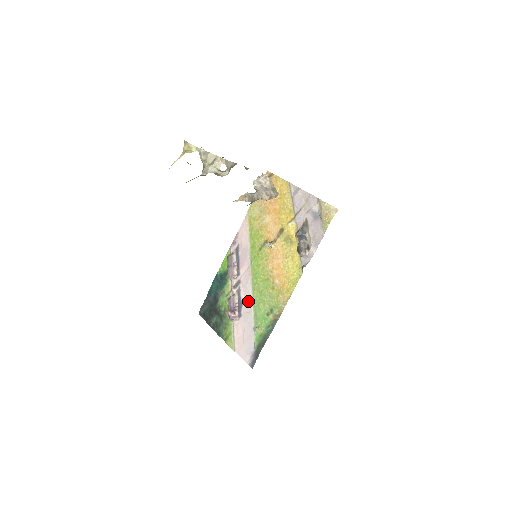
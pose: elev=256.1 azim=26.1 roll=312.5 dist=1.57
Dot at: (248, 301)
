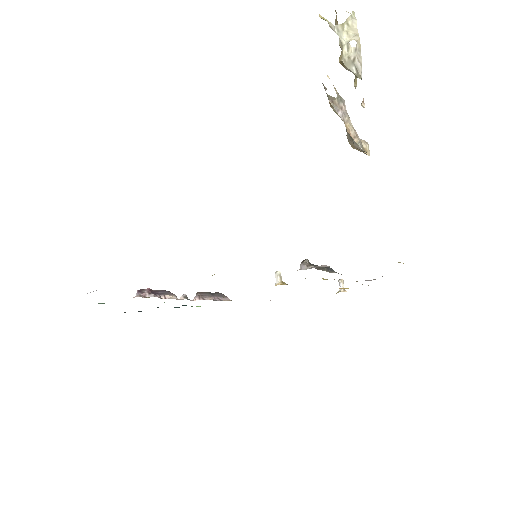
Dot at: occluded
